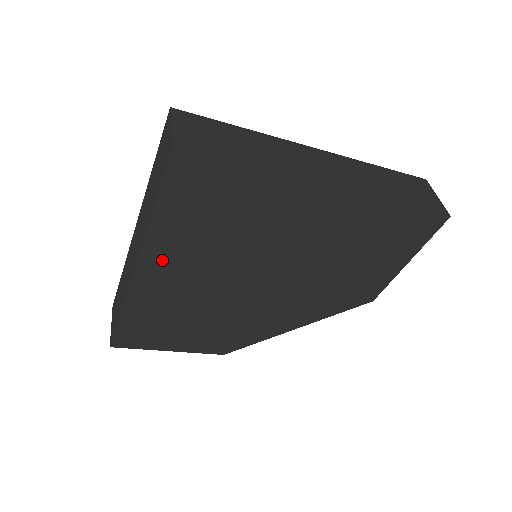
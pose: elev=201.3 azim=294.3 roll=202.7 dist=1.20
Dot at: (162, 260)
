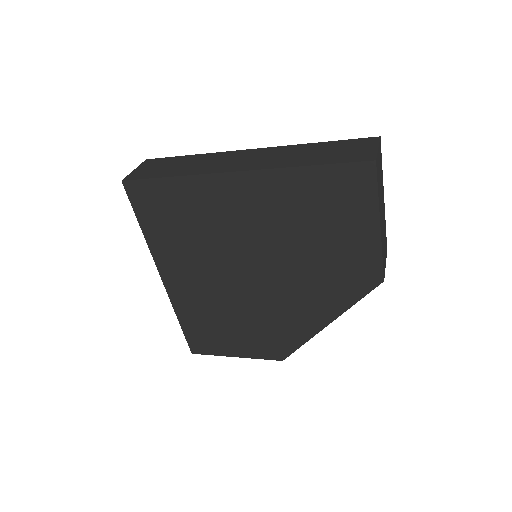
Dot at: (172, 268)
